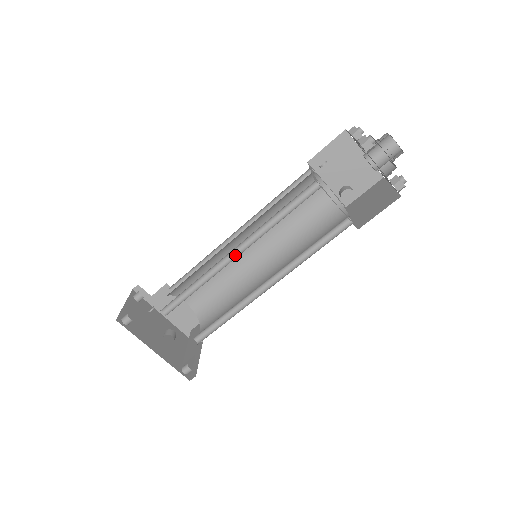
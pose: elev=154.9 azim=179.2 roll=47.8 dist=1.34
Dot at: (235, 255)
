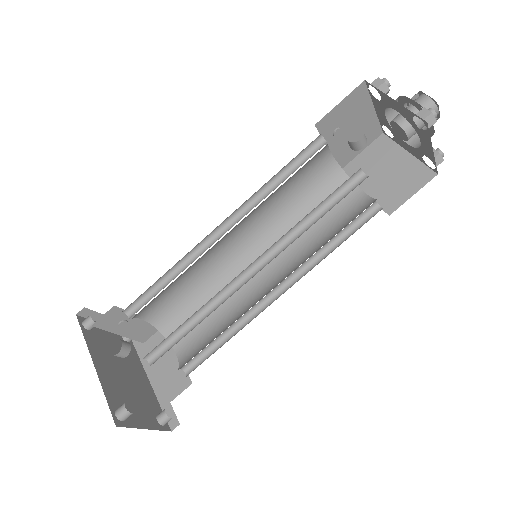
Dot at: occluded
